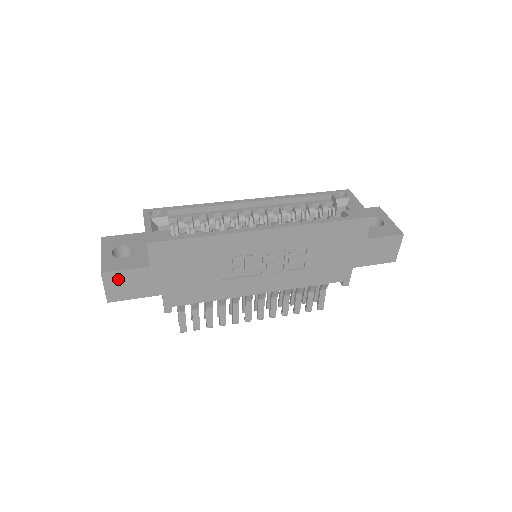
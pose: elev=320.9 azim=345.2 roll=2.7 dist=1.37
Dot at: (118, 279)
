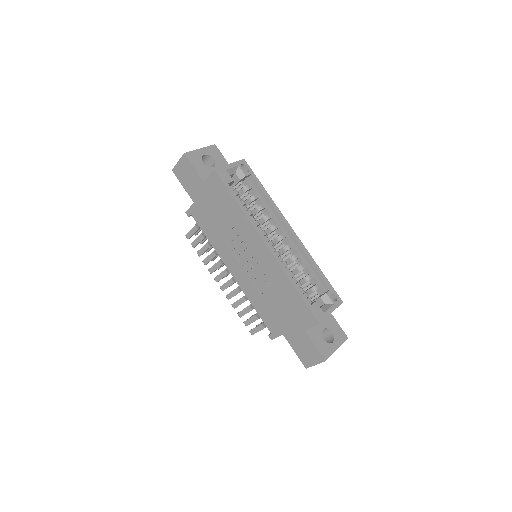
Dot at: (187, 167)
